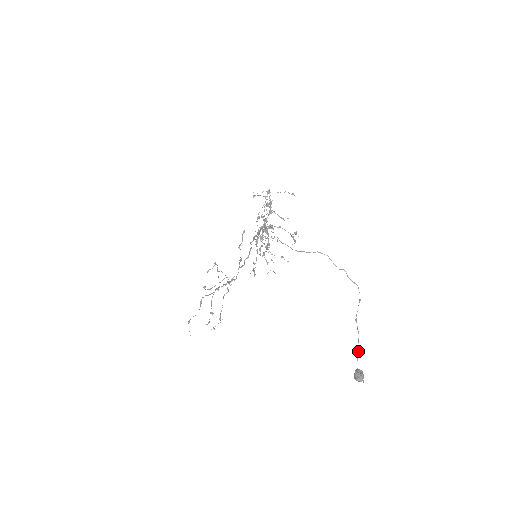
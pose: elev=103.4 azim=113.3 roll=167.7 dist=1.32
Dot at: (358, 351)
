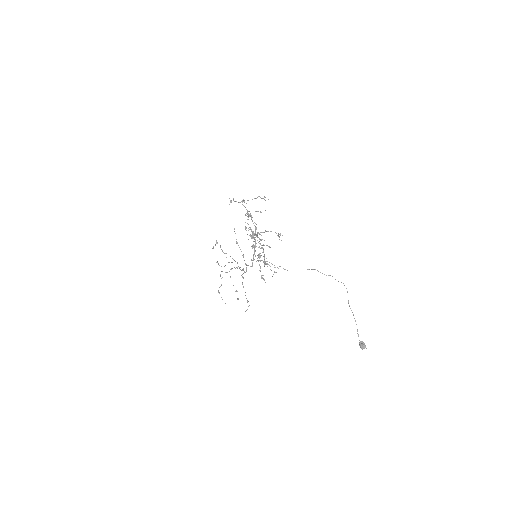
Dot at: occluded
